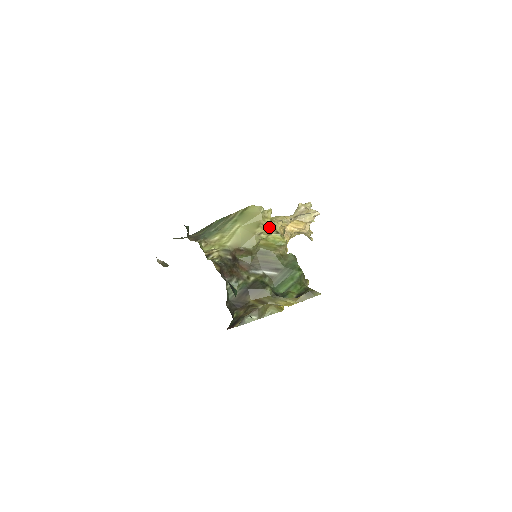
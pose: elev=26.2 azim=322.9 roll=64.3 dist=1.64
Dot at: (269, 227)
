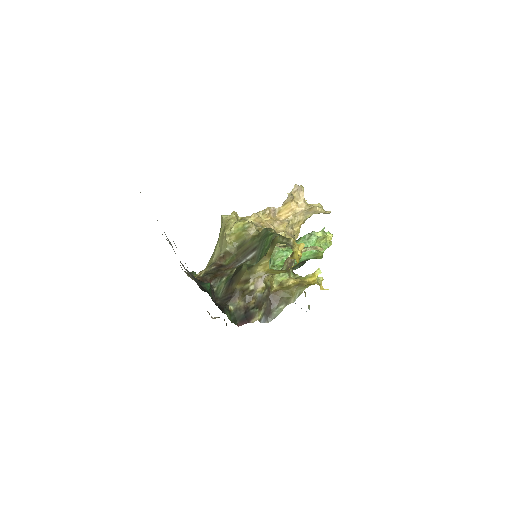
Dot at: occluded
